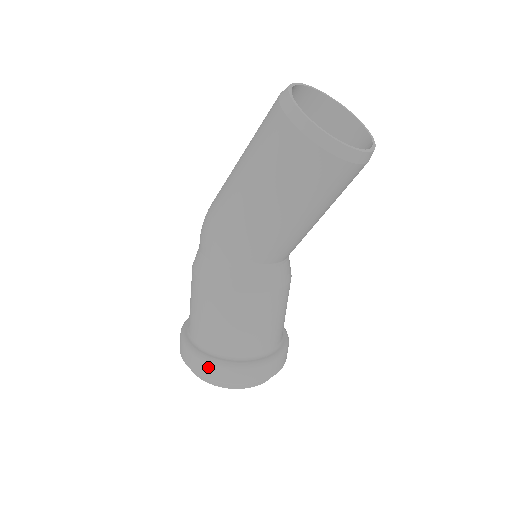
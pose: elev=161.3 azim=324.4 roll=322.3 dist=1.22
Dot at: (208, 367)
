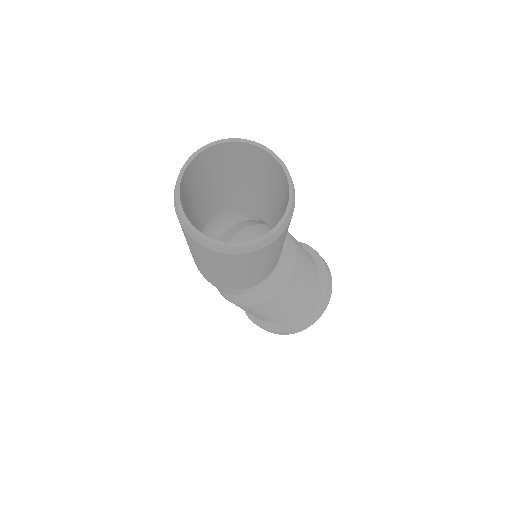
Dot at: (280, 332)
